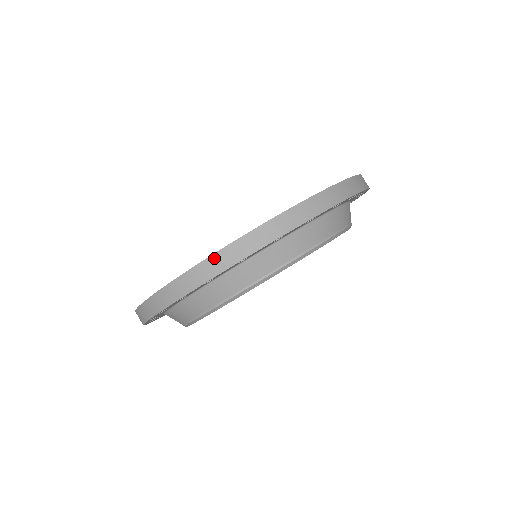
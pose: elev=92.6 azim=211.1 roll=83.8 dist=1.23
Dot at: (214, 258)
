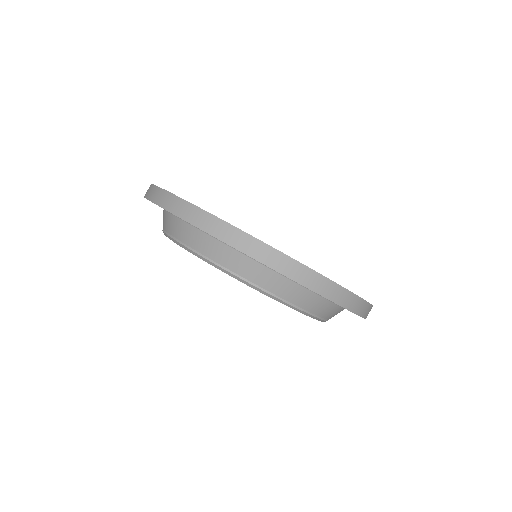
Dot at: (351, 295)
